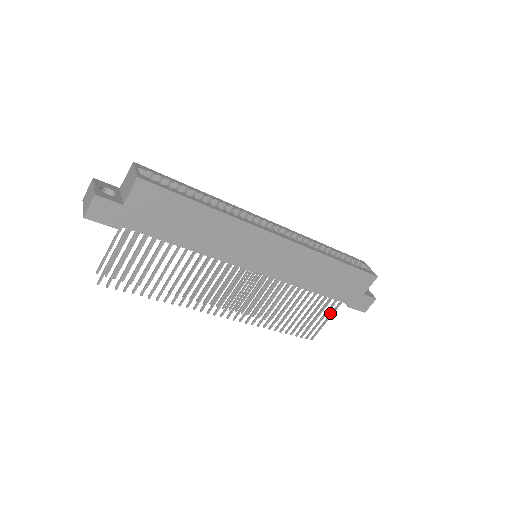
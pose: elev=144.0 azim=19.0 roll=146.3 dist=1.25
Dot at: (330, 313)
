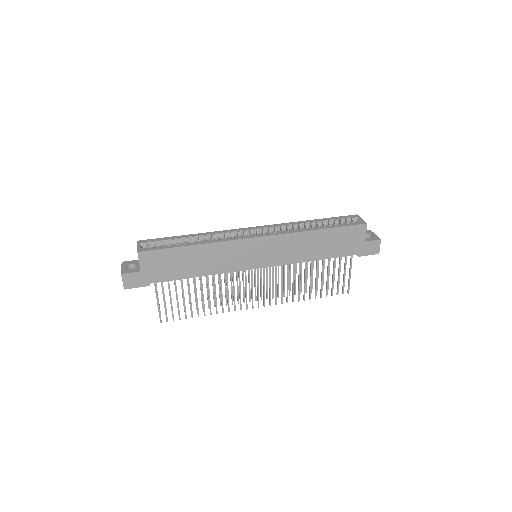
Dot at: occluded
